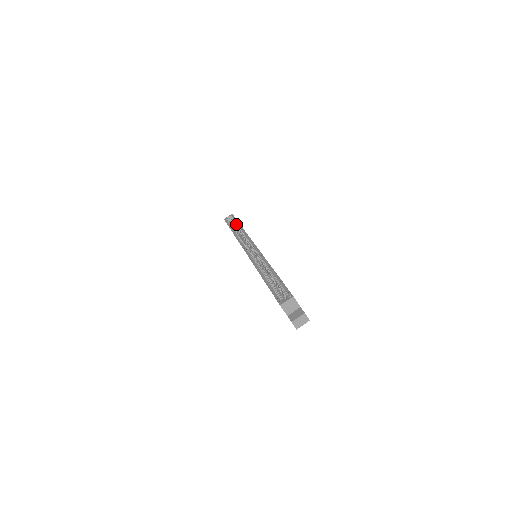
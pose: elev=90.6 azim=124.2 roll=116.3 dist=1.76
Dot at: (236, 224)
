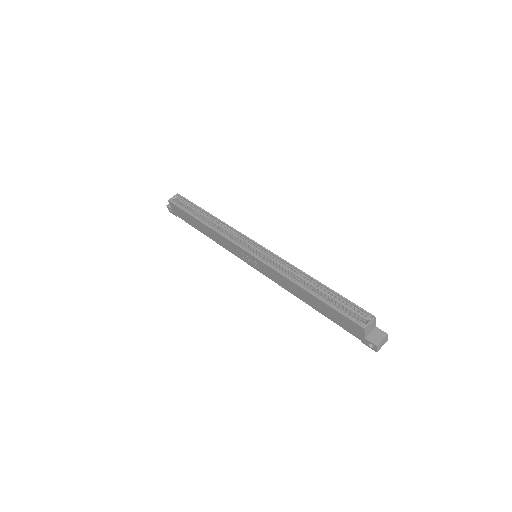
Dot at: (196, 210)
